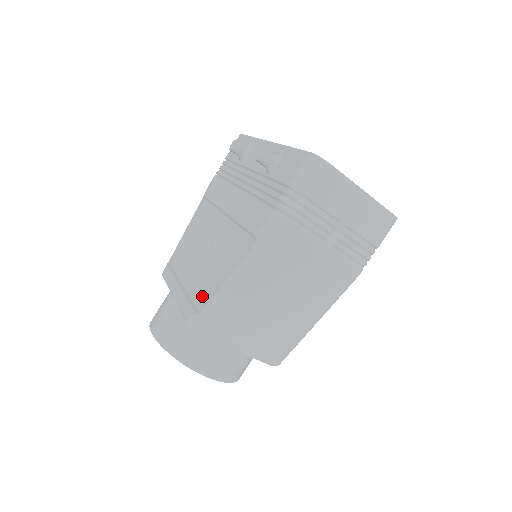
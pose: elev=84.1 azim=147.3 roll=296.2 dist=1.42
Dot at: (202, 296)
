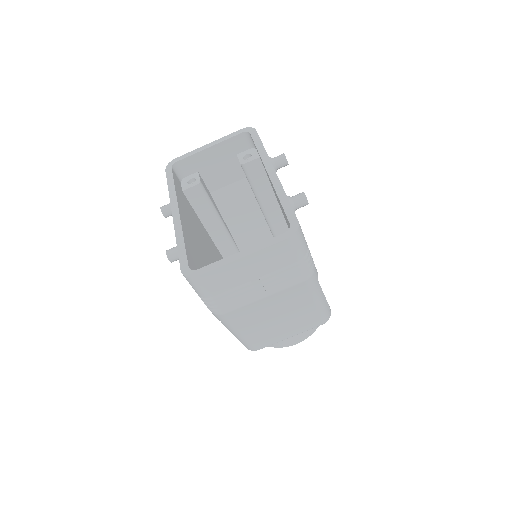
Dot at: occluded
